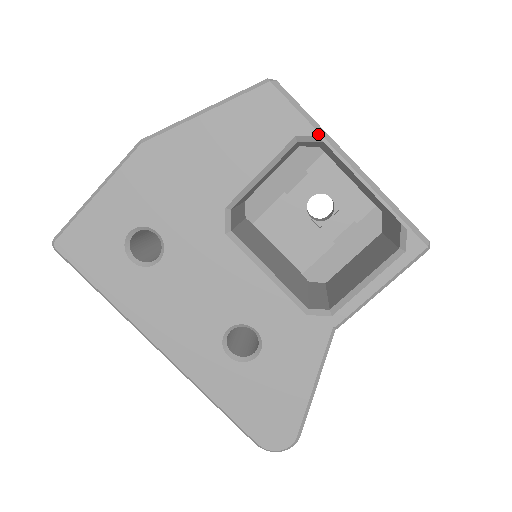
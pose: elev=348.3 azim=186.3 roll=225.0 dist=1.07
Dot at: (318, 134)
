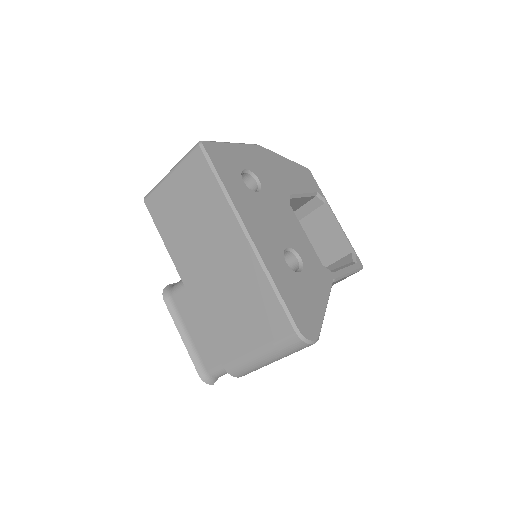
Dot at: (325, 198)
